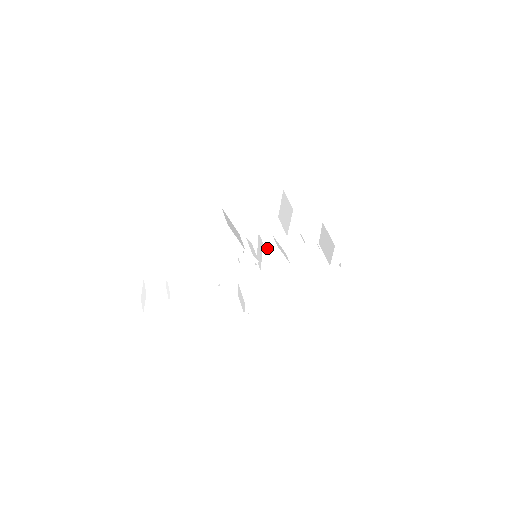
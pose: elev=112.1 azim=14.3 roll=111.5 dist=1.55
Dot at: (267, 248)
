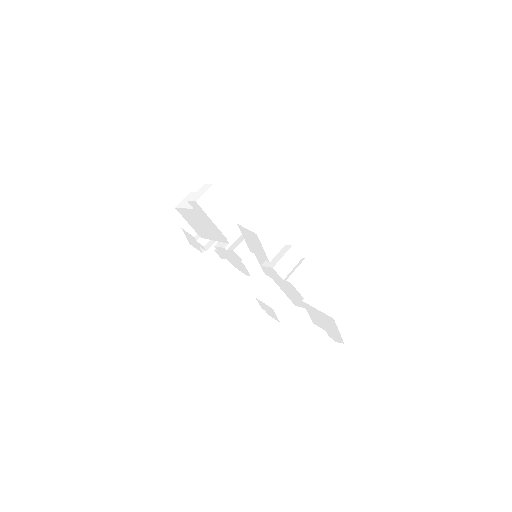
Dot at: occluded
